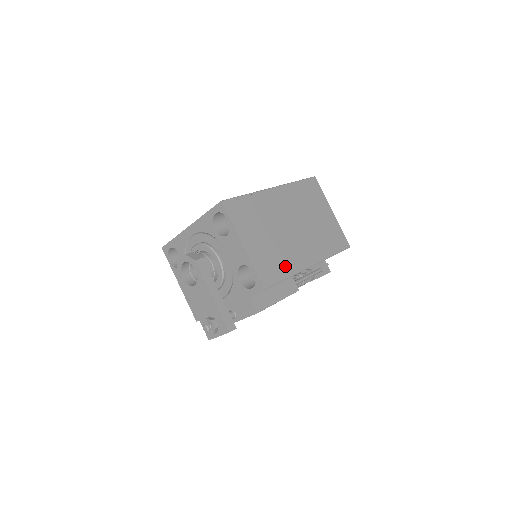
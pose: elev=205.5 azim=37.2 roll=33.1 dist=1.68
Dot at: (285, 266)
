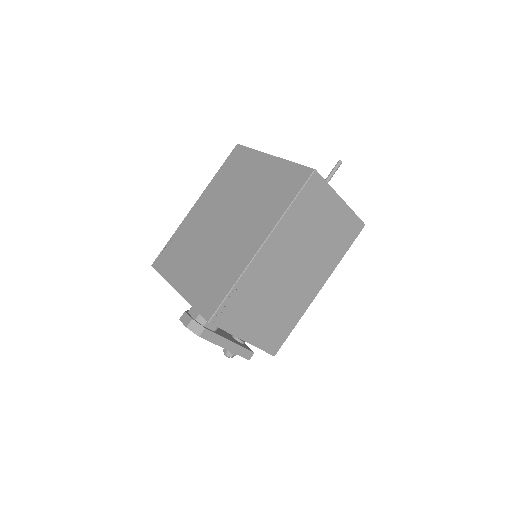
Dot at: (291, 318)
